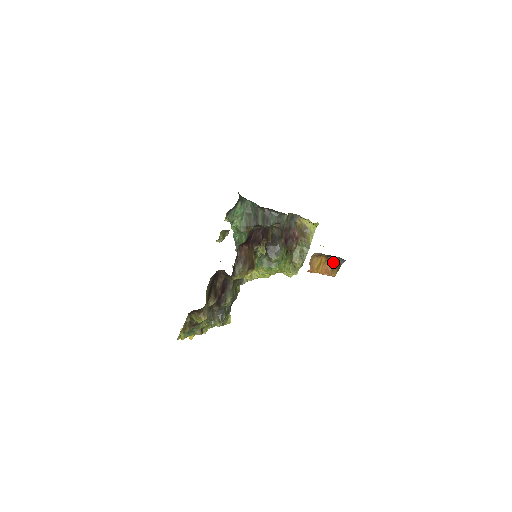
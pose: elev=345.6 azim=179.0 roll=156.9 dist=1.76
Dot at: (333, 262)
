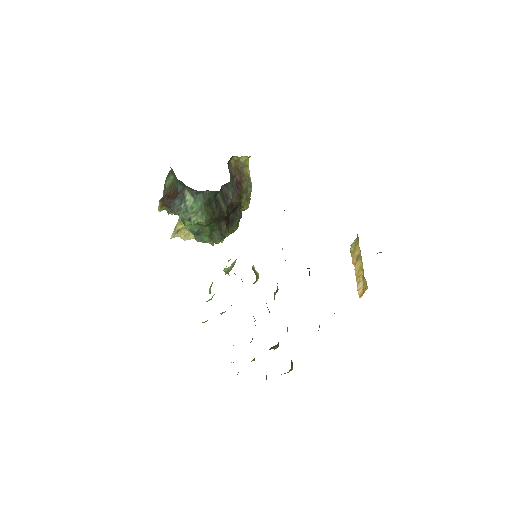
Dot at: occluded
